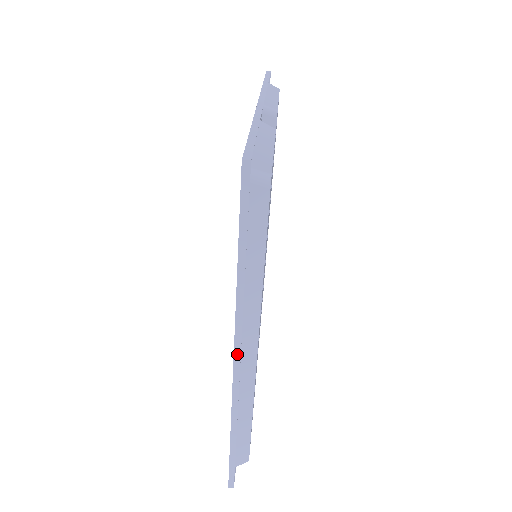
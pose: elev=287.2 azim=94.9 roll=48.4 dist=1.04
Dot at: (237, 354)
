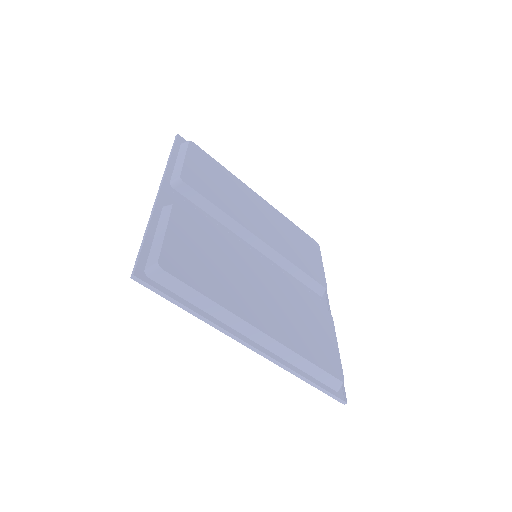
Dot at: (247, 345)
